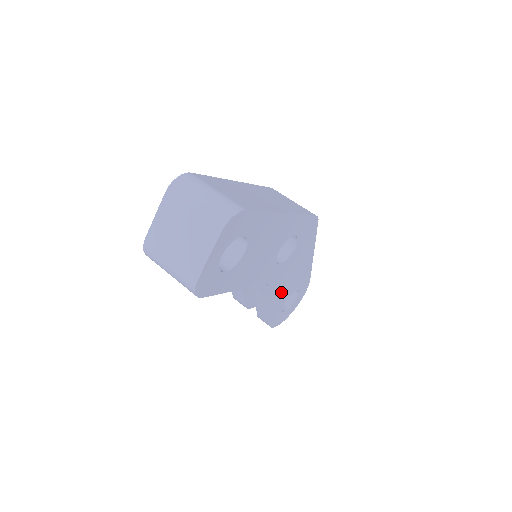
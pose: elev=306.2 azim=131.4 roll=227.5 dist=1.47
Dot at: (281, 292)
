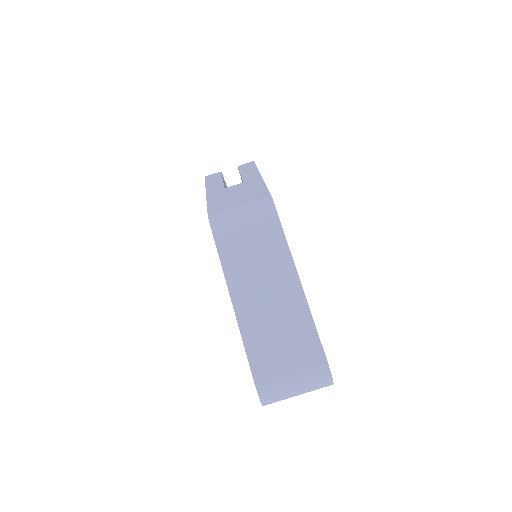
Dot at: occluded
